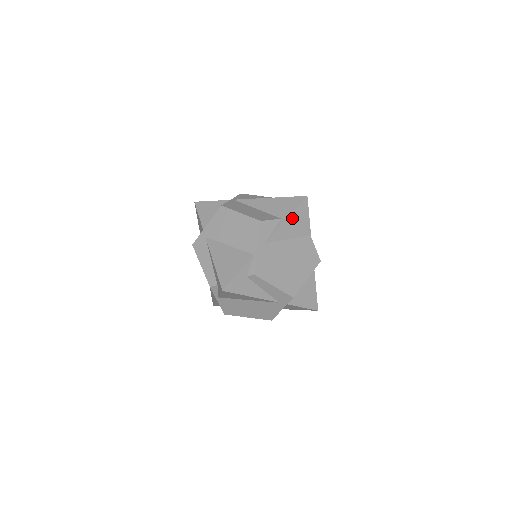
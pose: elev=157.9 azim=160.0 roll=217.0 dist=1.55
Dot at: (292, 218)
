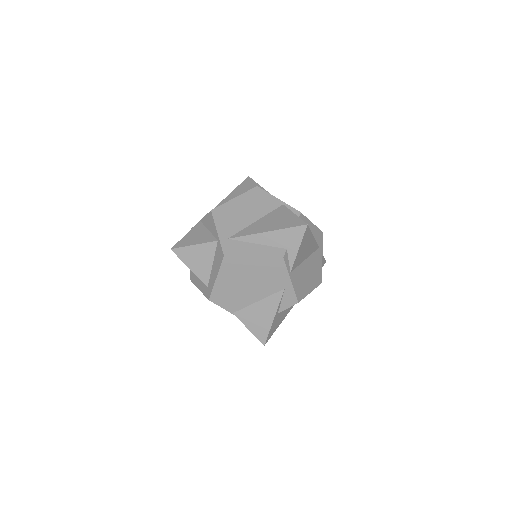
Dot at: occluded
